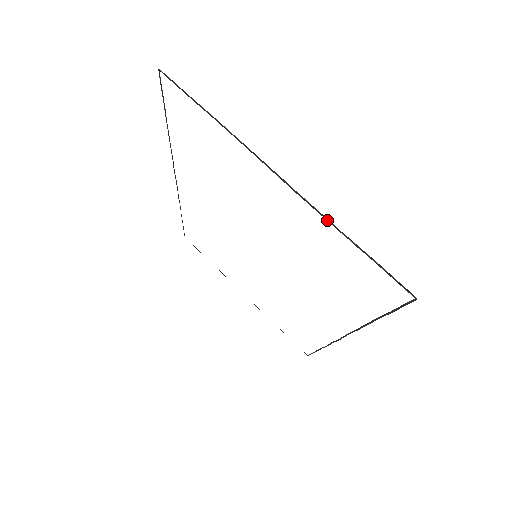
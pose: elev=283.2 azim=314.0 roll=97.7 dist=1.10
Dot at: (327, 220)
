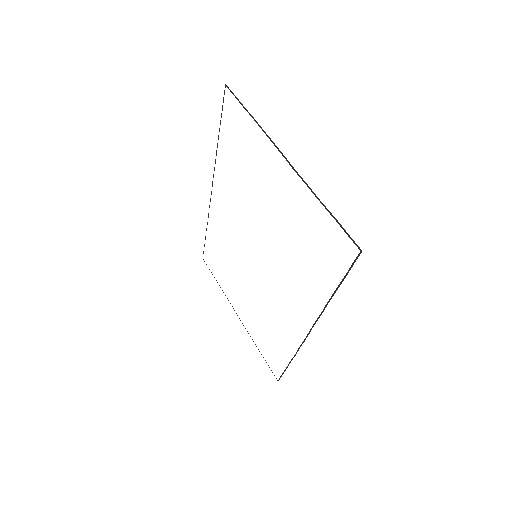
Dot at: (311, 190)
